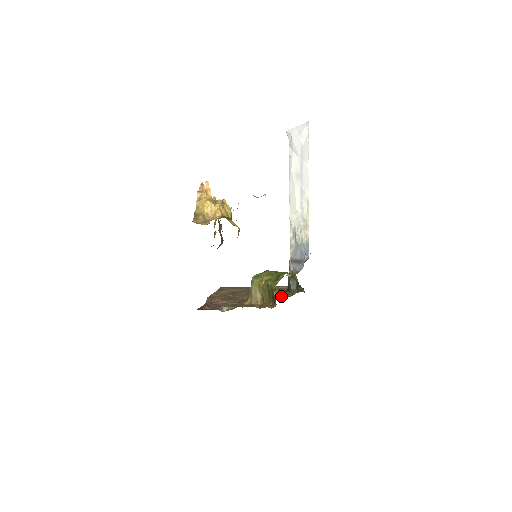
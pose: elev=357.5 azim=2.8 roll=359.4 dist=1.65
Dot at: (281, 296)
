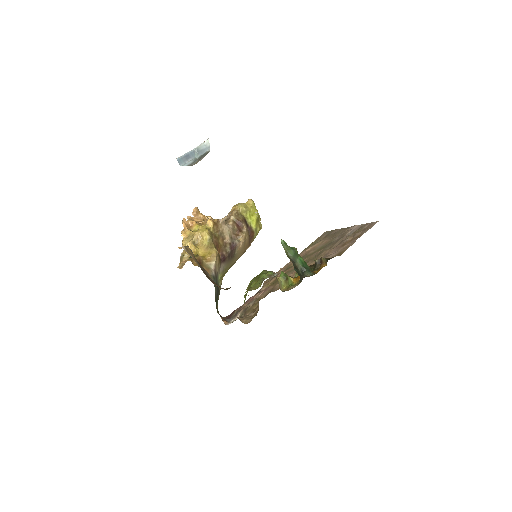
Dot at: (290, 287)
